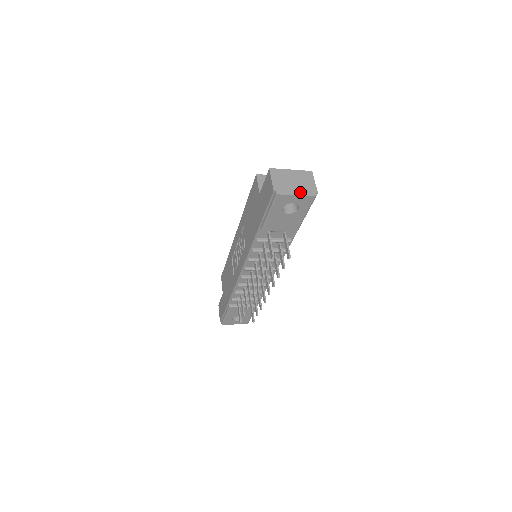
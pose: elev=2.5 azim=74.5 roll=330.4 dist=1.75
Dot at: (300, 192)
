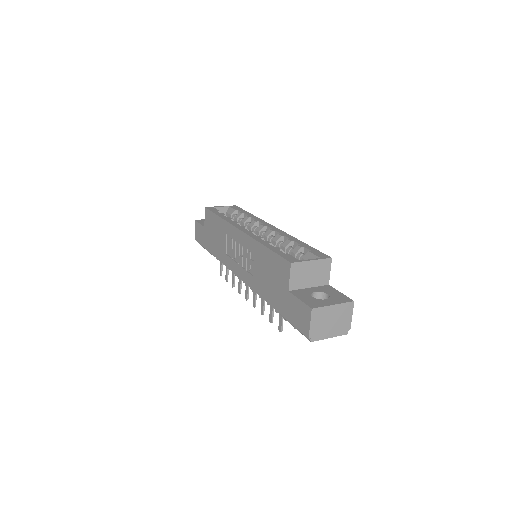
Dot at: (334, 333)
